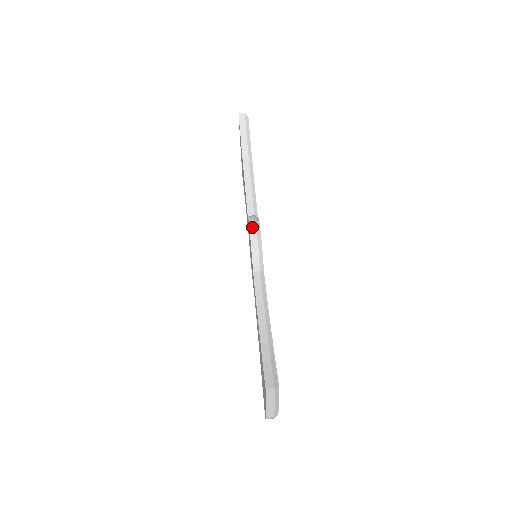
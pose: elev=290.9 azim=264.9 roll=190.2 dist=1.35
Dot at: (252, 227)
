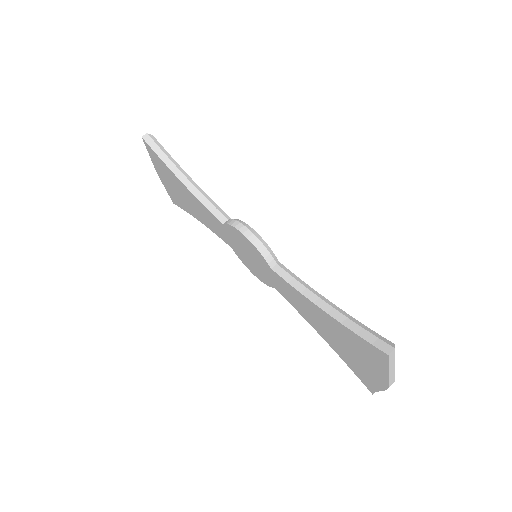
Dot at: (241, 228)
